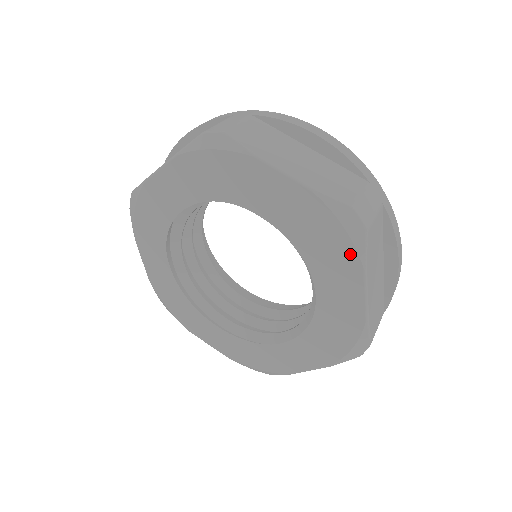
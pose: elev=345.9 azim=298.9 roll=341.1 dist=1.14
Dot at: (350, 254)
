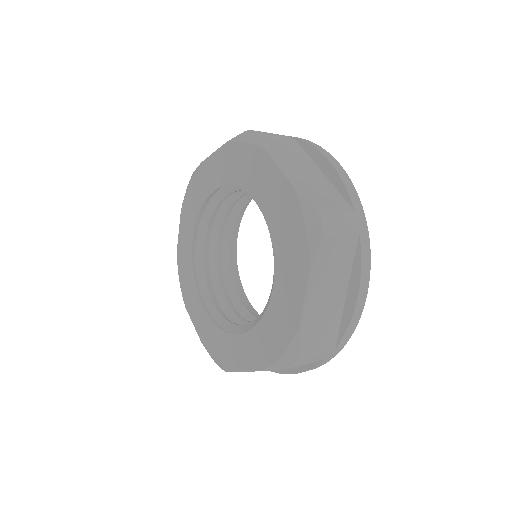
Dot at: (304, 252)
